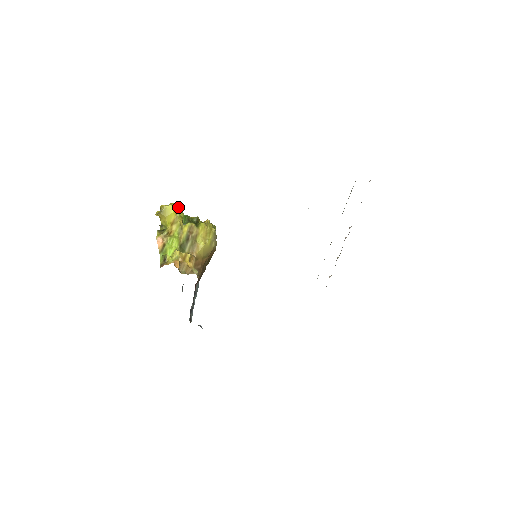
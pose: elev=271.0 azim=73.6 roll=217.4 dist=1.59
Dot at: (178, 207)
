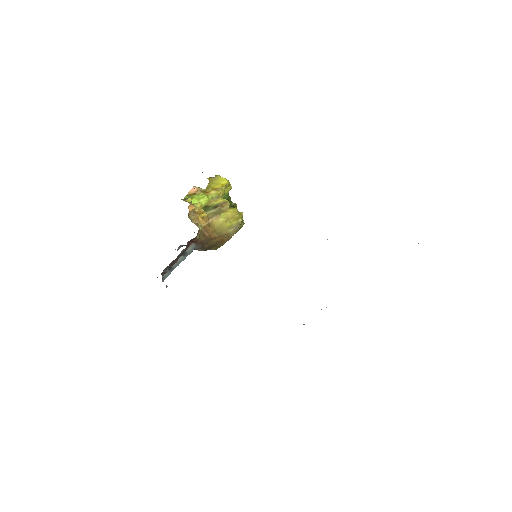
Dot at: (229, 185)
